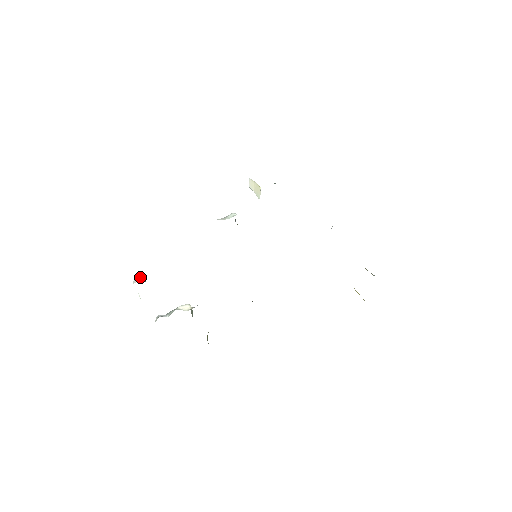
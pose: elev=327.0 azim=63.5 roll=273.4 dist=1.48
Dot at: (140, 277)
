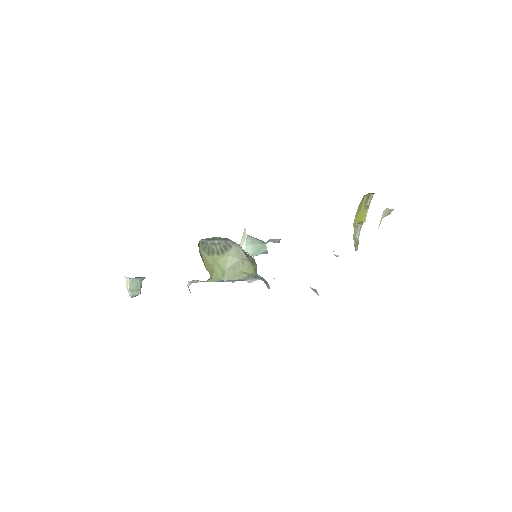
Dot at: occluded
